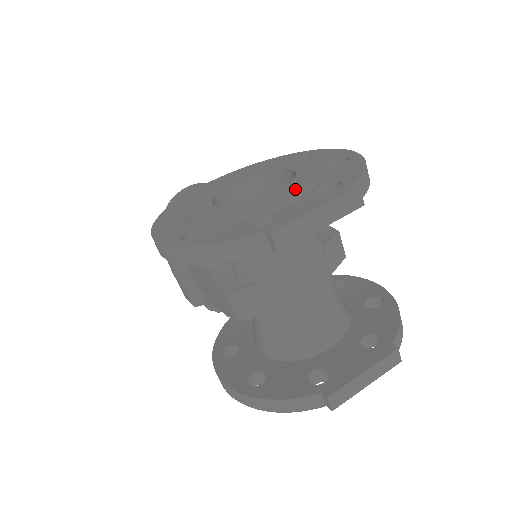
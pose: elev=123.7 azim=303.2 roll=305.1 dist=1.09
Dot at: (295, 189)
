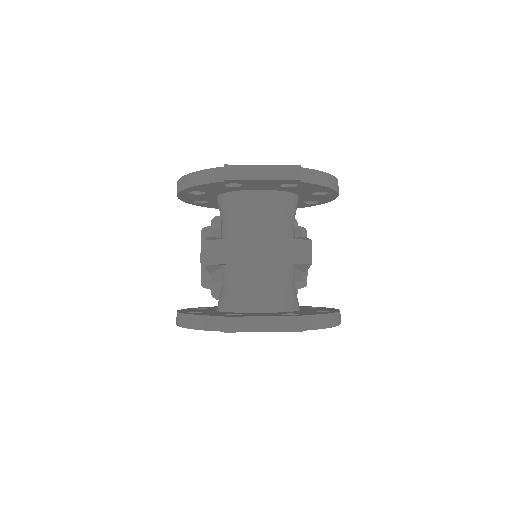
Dot at: occluded
